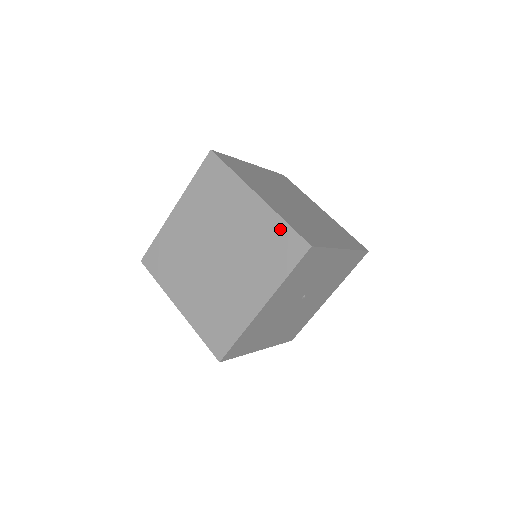
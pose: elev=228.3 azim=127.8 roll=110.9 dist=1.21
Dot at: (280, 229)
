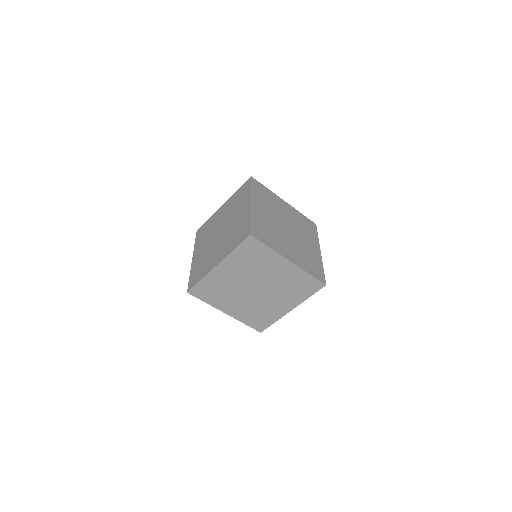
Dot at: (237, 193)
